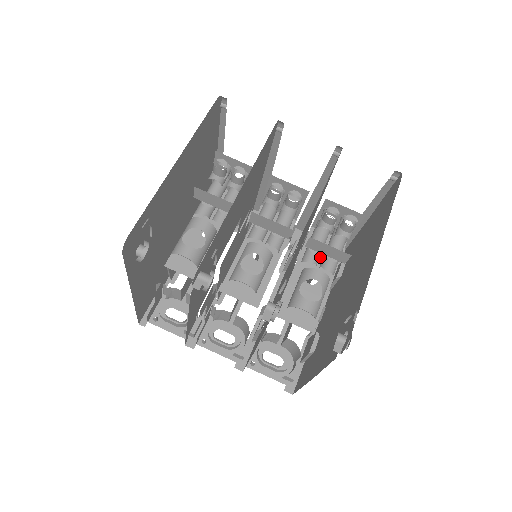
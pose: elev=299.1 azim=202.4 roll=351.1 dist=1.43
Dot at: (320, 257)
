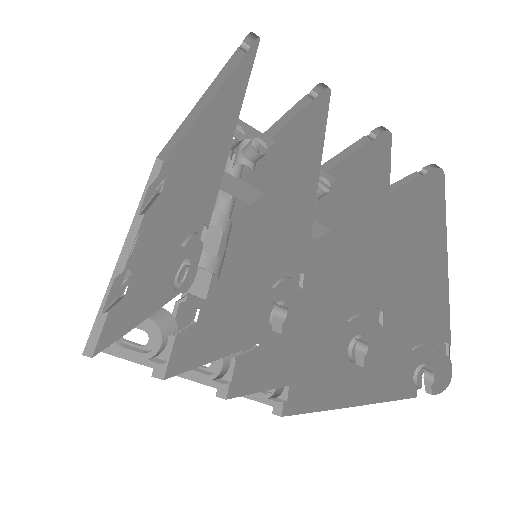
Dot at: occluded
